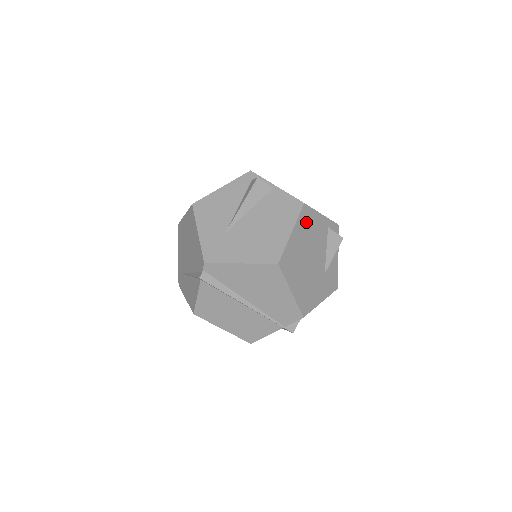
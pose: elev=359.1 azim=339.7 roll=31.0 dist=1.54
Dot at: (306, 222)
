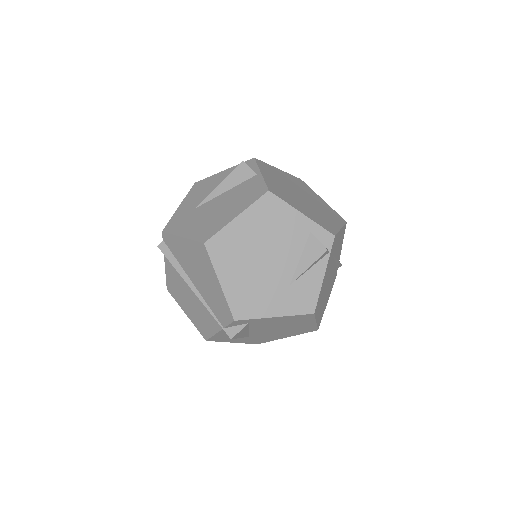
Dot at: (267, 213)
